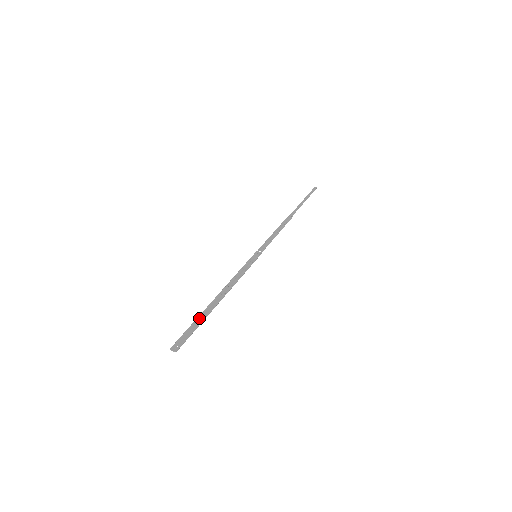
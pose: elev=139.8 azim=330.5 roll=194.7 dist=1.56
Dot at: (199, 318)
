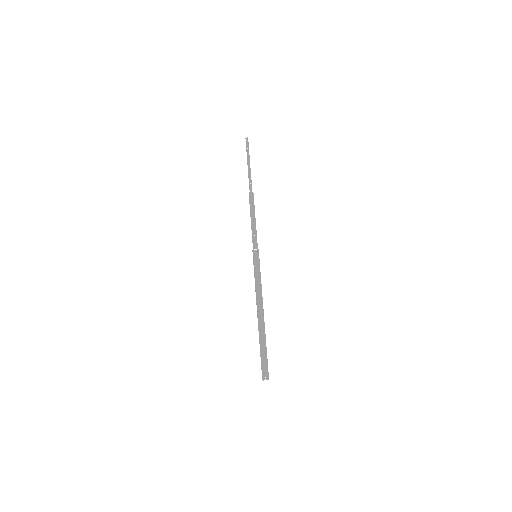
Dot at: (260, 342)
